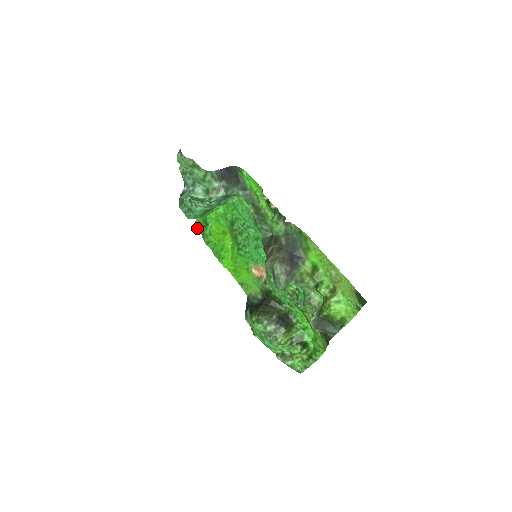
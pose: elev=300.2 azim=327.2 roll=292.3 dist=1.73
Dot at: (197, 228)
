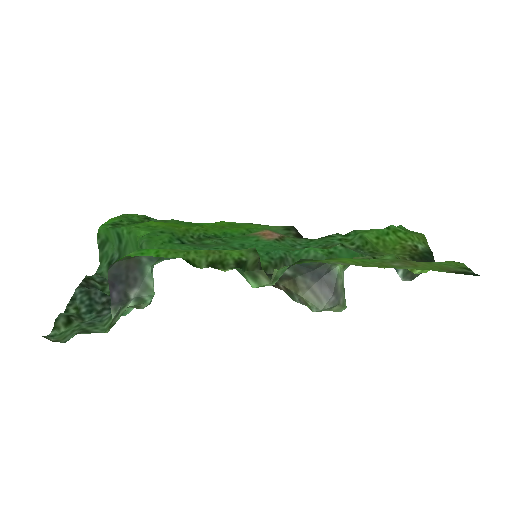
Dot at: occluded
